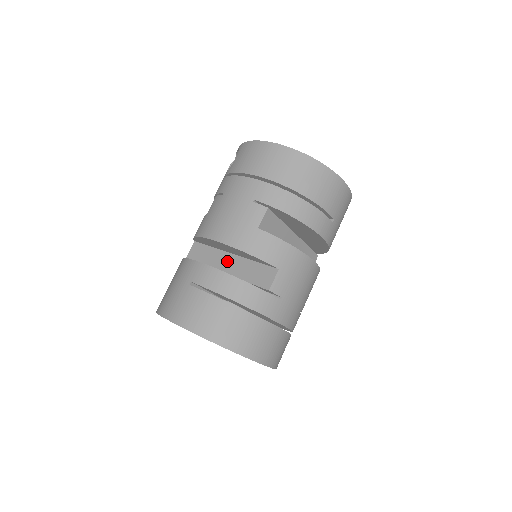
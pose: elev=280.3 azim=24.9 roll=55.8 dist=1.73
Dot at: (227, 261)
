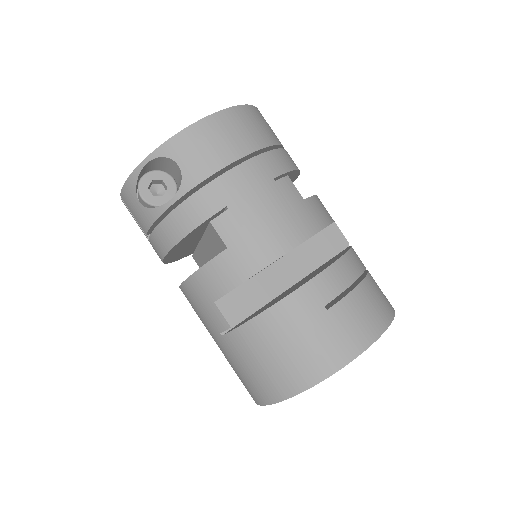
Dot at: (281, 271)
